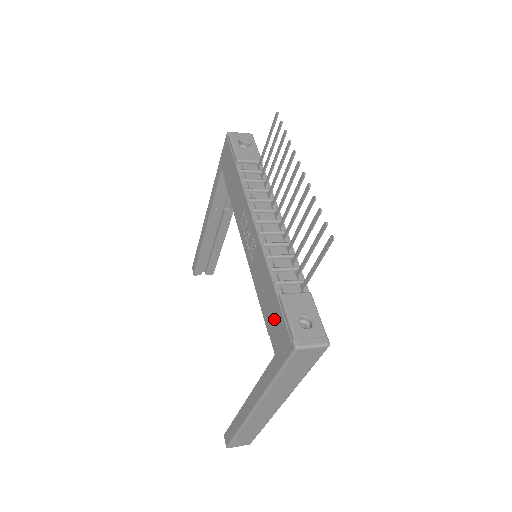
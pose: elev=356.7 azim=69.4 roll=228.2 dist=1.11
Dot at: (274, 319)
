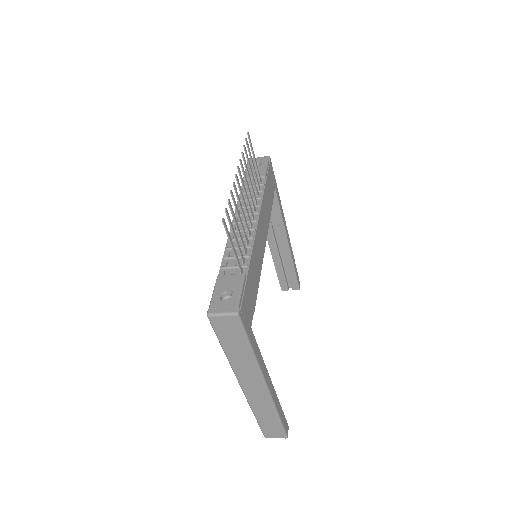
Dot at: occluded
